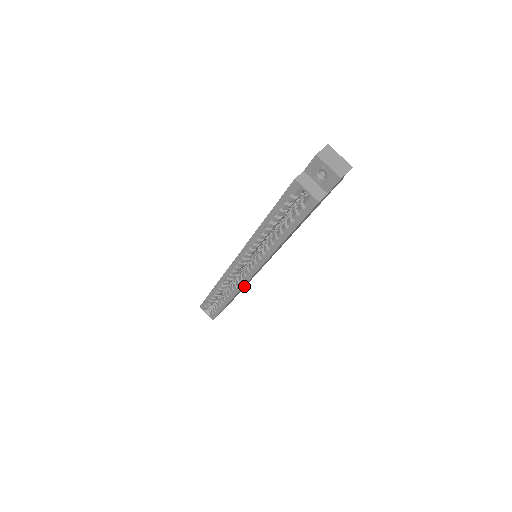
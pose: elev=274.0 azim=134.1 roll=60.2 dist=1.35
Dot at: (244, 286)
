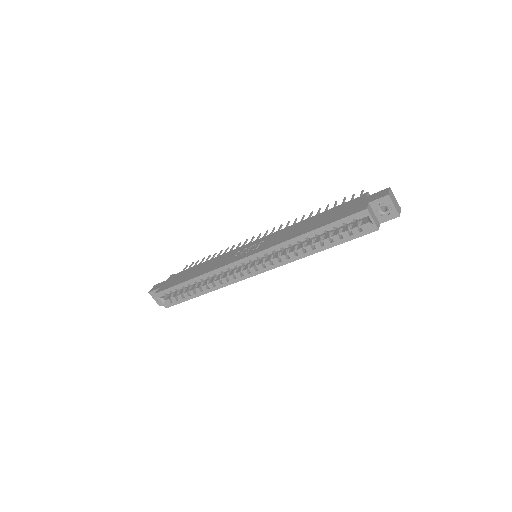
Dot at: occluded
